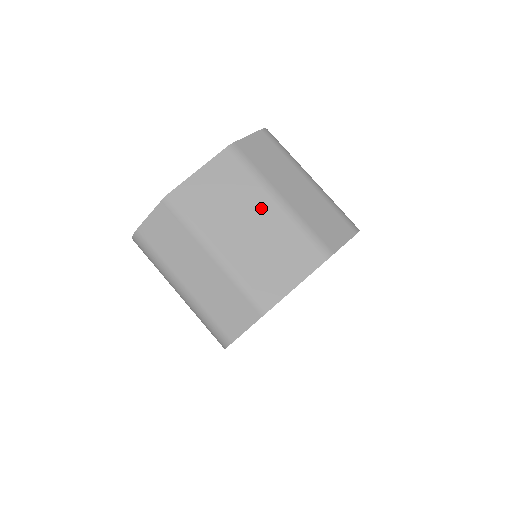
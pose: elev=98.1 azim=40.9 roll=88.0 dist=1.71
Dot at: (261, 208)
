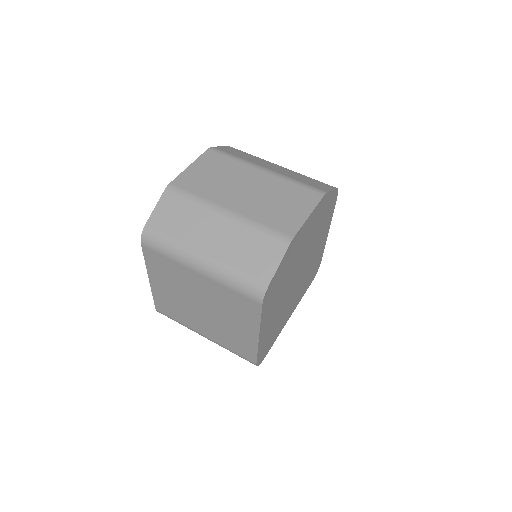
Dot at: (253, 176)
